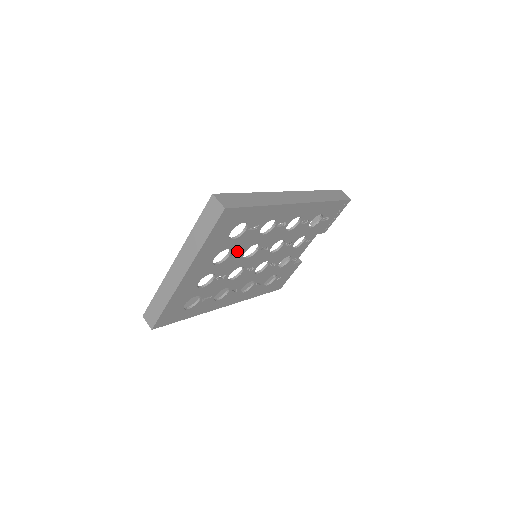
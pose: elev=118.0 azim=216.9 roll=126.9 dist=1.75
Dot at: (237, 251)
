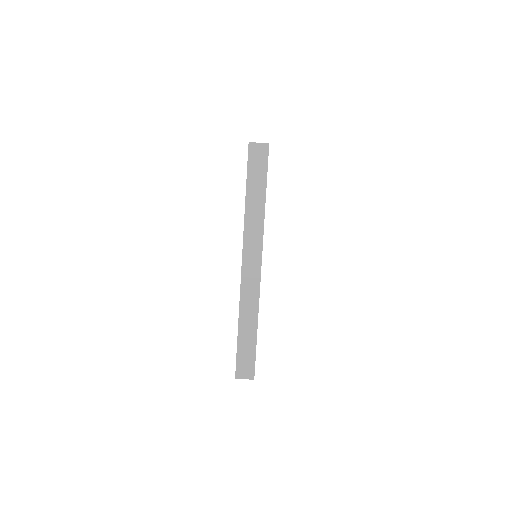
Dot at: occluded
